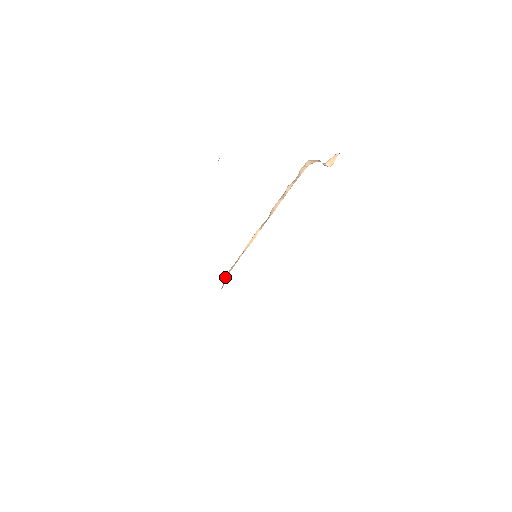
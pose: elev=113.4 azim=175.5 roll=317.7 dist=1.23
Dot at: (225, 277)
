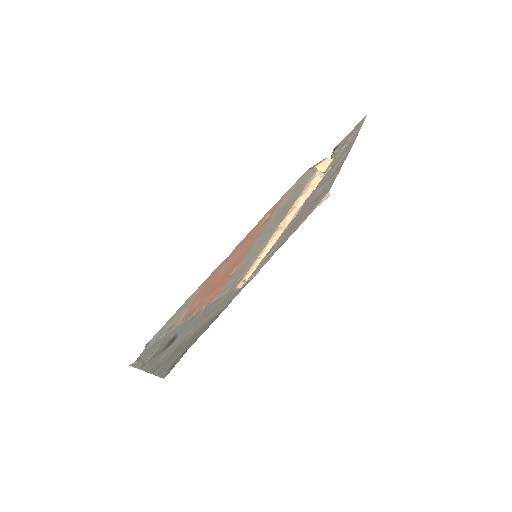
Dot at: (248, 278)
